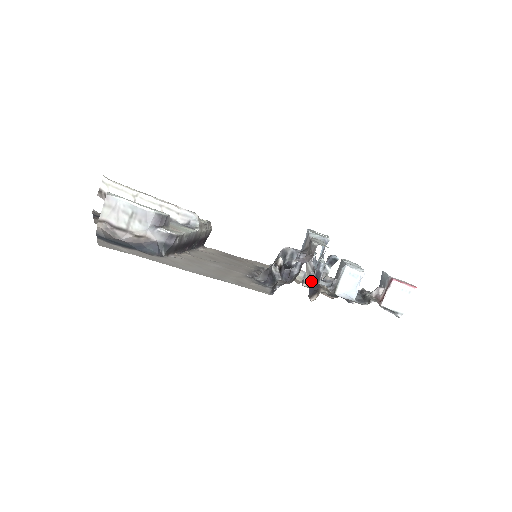
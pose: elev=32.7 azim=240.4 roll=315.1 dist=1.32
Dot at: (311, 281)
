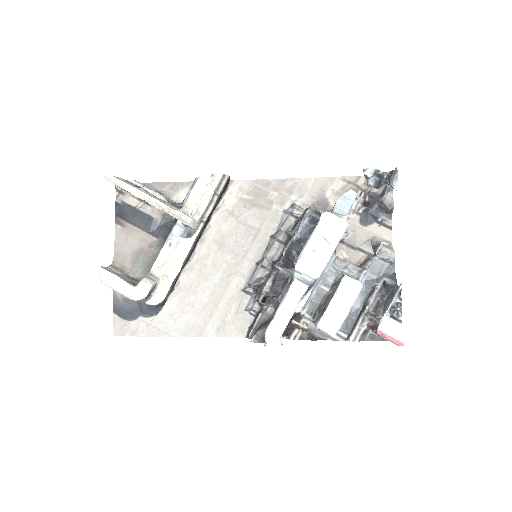
Dot at: (362, 203)
